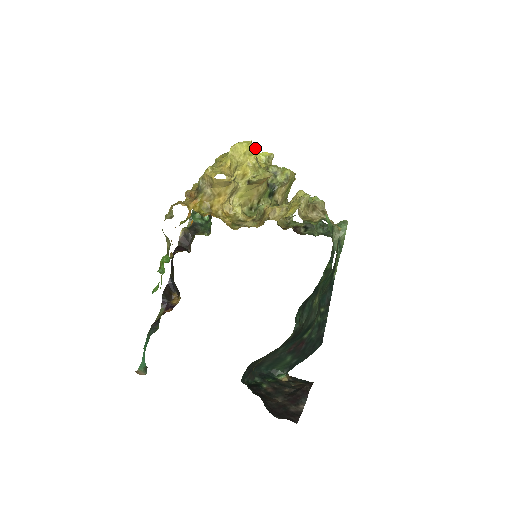
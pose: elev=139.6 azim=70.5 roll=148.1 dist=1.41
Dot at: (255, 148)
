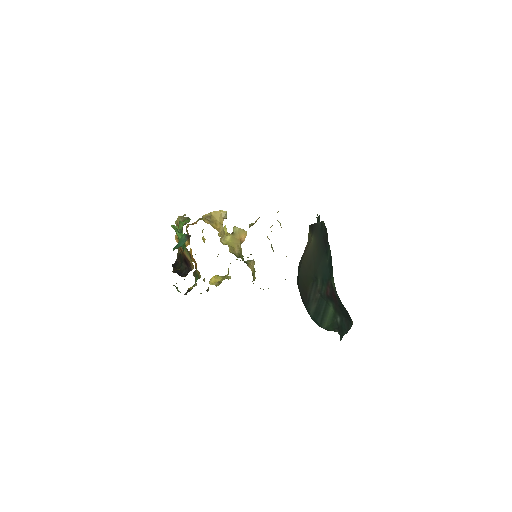
Dot at: occluded
